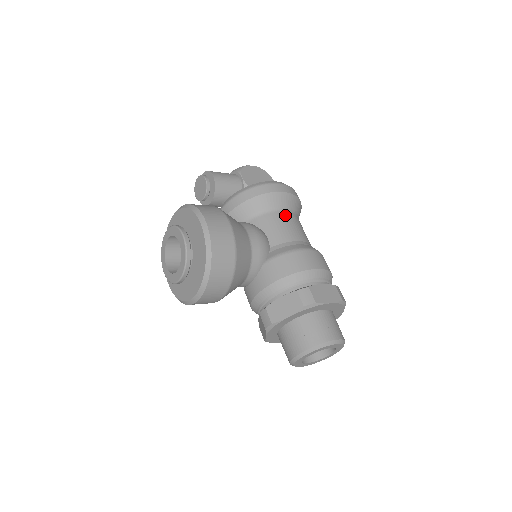
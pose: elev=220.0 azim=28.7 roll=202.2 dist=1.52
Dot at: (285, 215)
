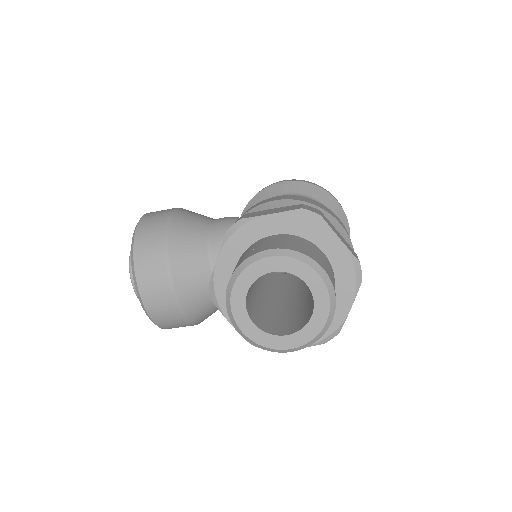
Dot at: occluded
